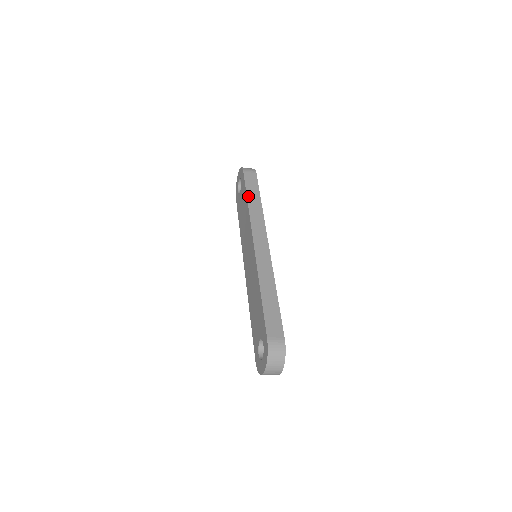
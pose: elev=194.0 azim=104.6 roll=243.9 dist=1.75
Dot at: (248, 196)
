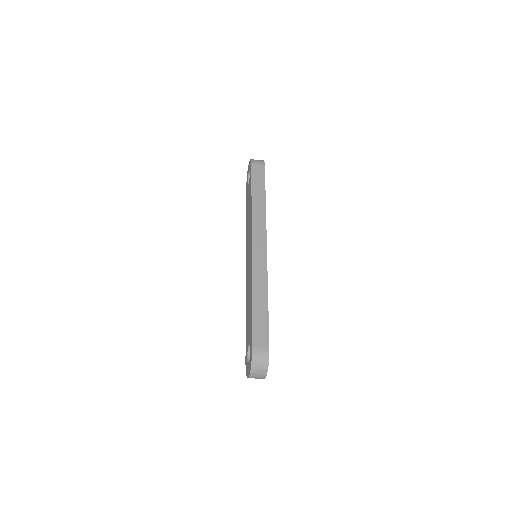
Dot at: (253, 193)
